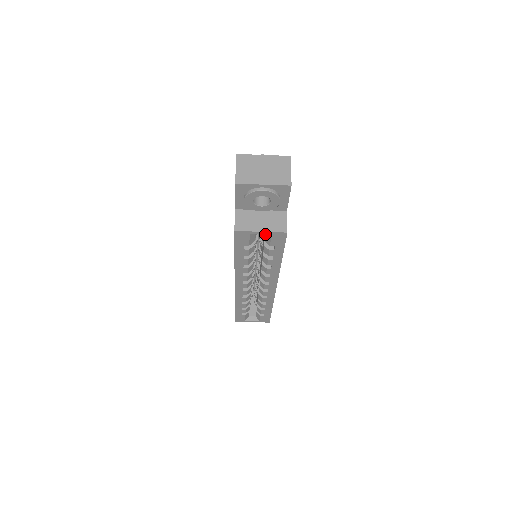
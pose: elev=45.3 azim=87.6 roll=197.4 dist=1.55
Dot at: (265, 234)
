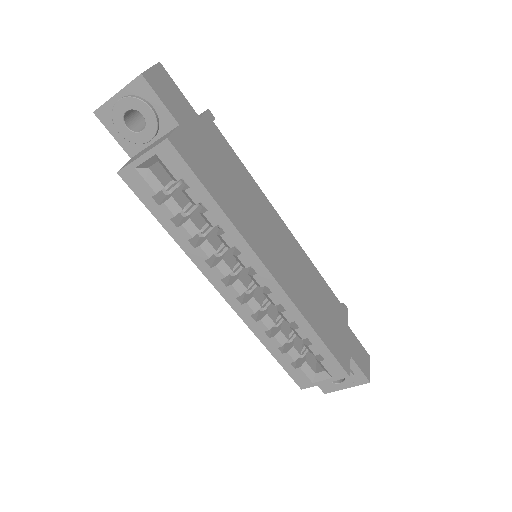
Dot at: occluded
